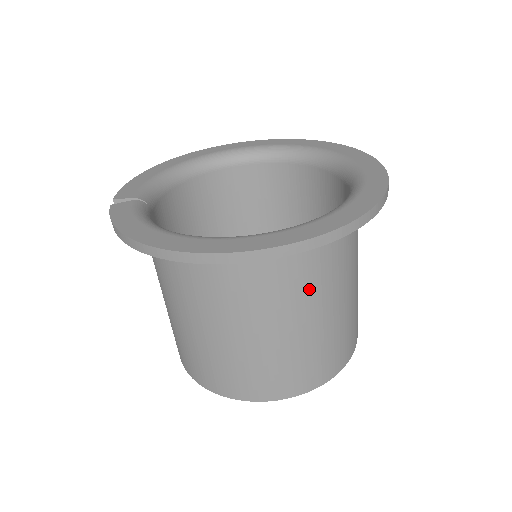
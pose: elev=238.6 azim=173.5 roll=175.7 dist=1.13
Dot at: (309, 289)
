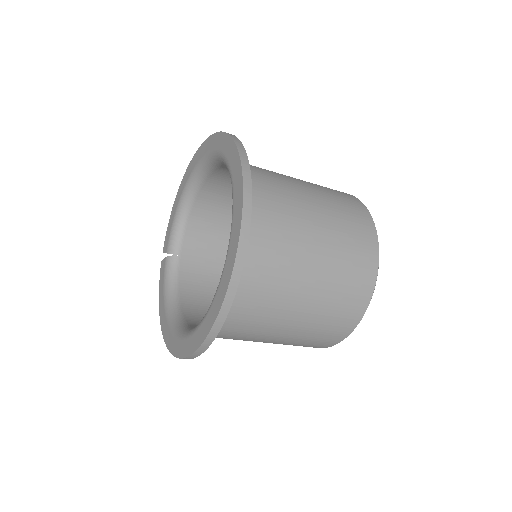
Dot at: (248, 335)
